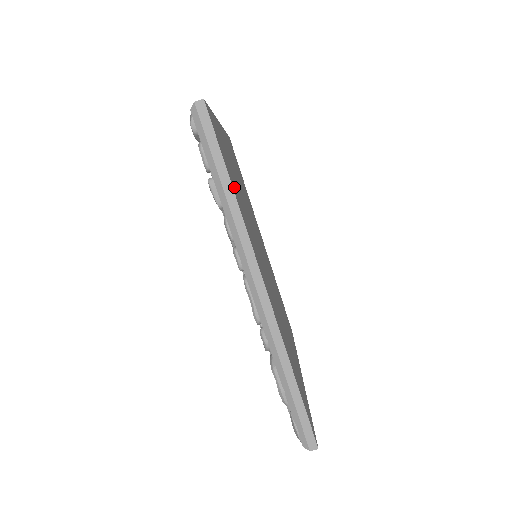
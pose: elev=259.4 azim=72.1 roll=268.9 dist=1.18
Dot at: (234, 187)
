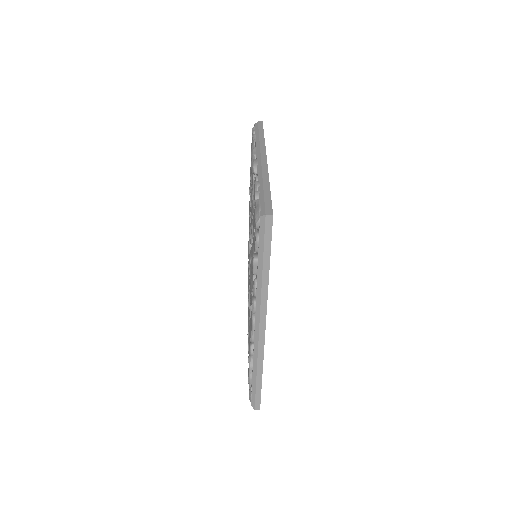
Dot at: occluded
